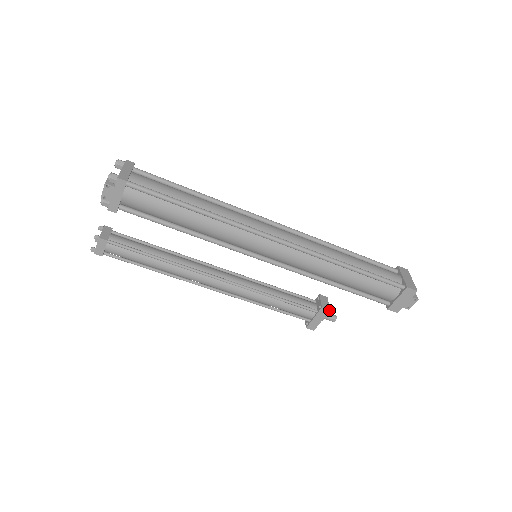
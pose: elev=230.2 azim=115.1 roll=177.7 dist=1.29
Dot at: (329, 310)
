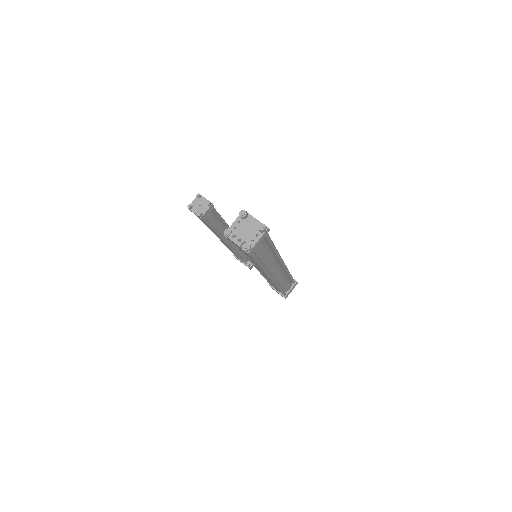
Dot at: occluded
